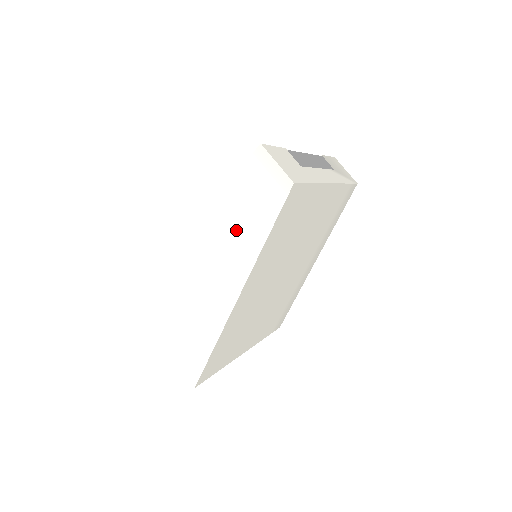
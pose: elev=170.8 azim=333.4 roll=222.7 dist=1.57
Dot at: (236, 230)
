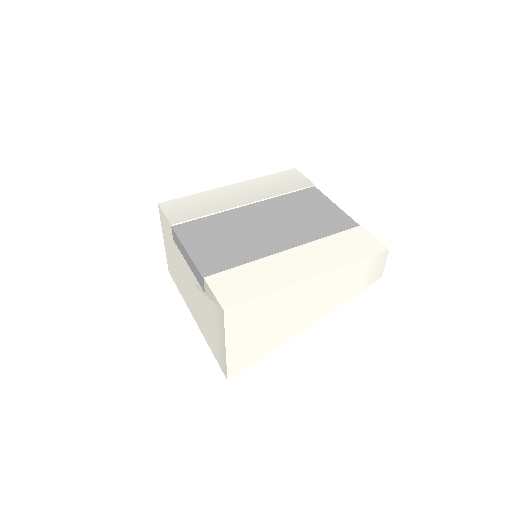
Dot at: (337, 291)
